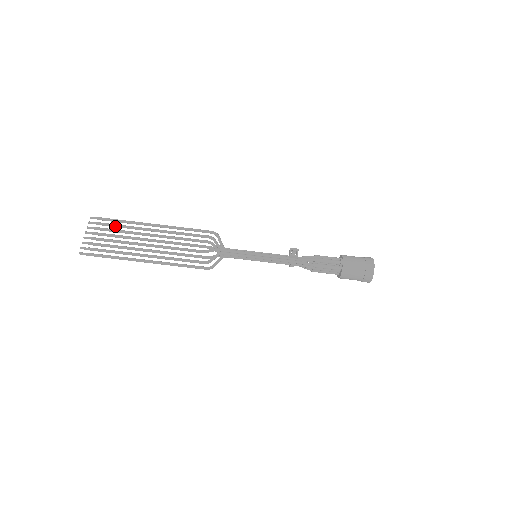
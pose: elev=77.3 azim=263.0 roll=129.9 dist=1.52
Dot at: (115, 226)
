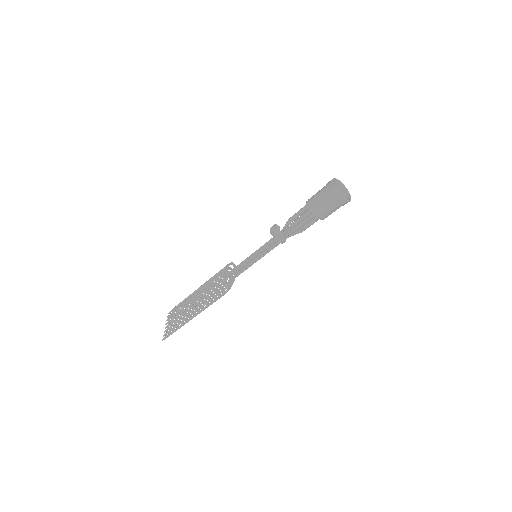
Dot at: (179, 308)
